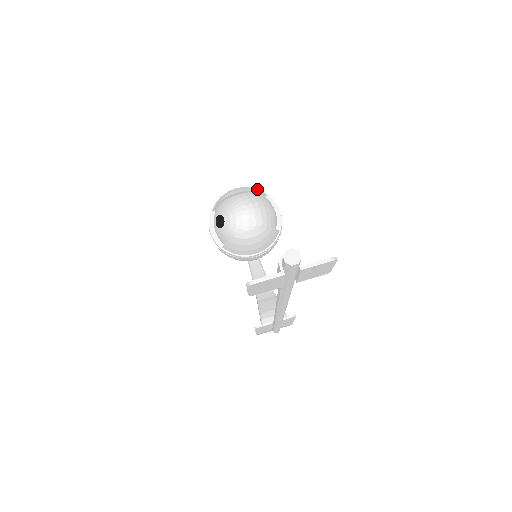
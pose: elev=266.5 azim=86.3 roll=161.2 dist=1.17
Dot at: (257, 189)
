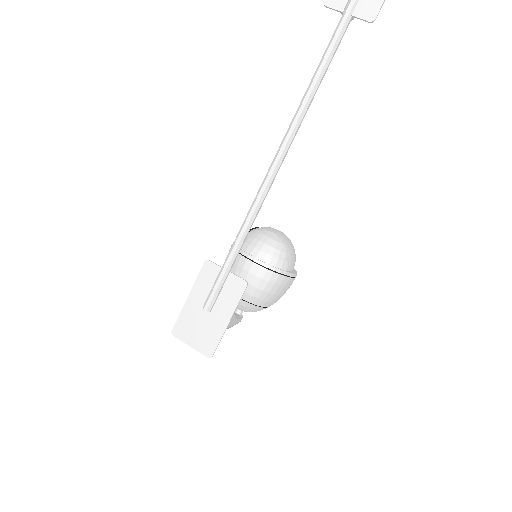
Dot at: occluded
